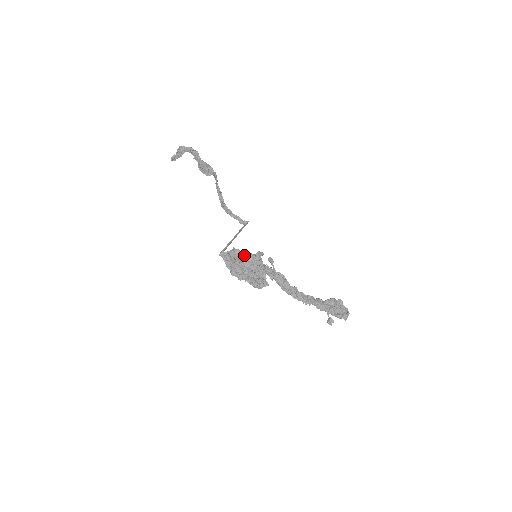
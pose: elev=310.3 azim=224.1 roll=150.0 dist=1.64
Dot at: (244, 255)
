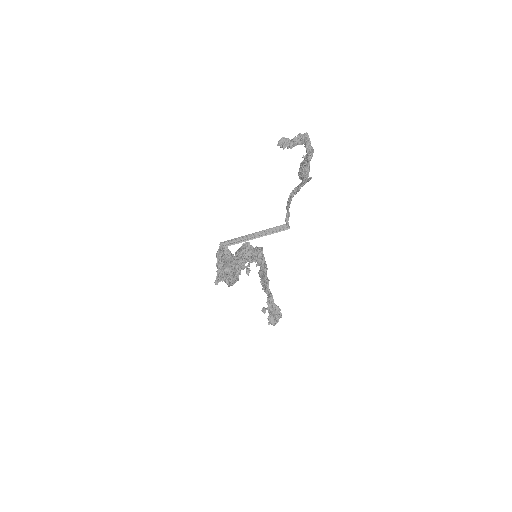
Dot at: (236, 261)
